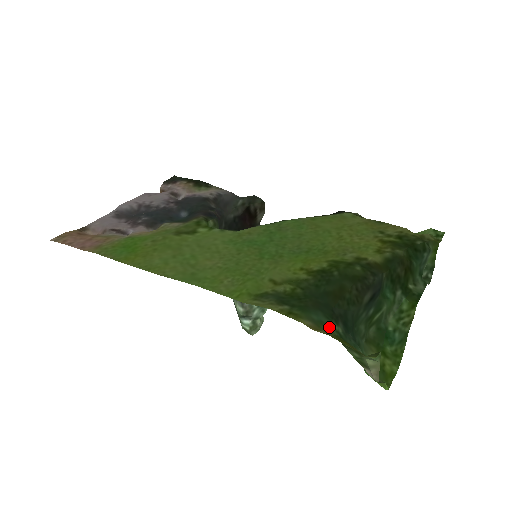
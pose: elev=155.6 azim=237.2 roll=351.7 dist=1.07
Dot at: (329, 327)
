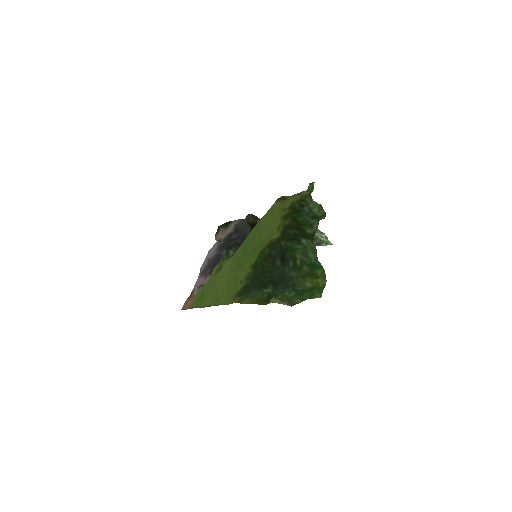
Dot at: (259, 295)
